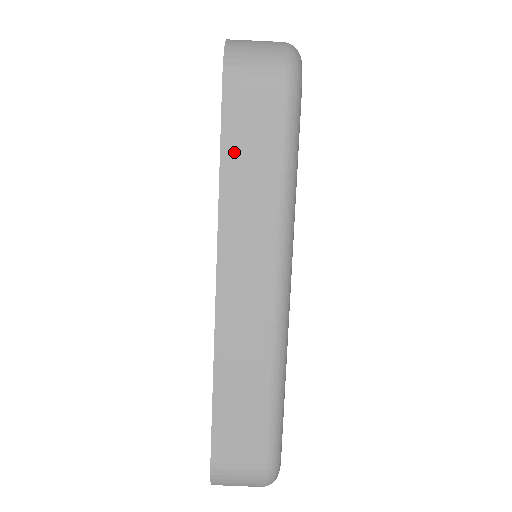
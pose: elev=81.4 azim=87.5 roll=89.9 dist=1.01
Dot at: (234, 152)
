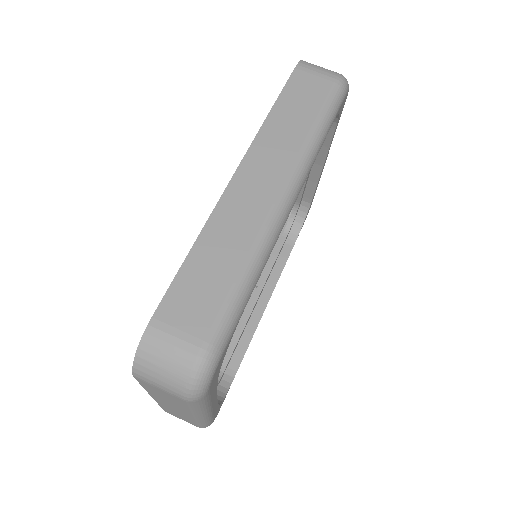
Dot at: (287, 102)
